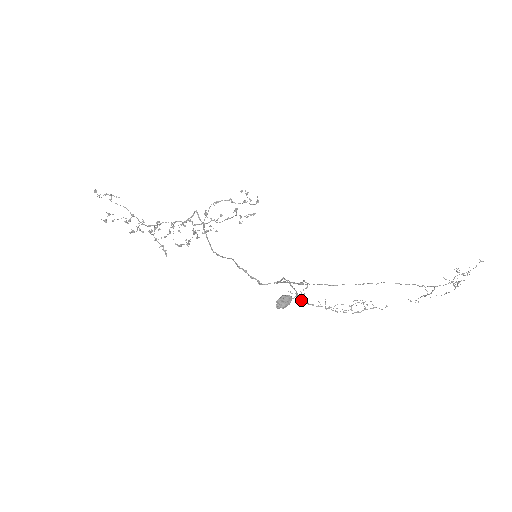
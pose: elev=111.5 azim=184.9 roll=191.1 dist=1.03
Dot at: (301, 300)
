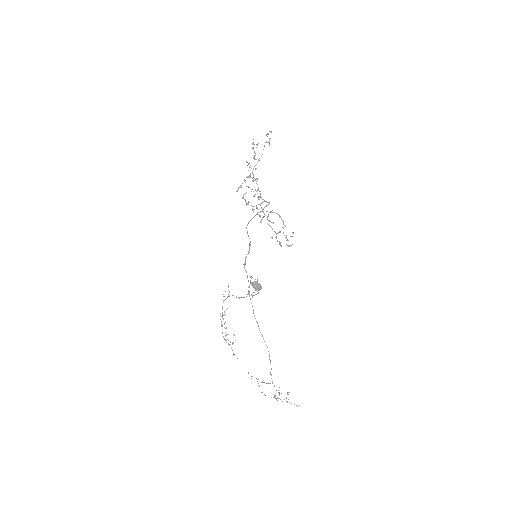
Dot at: occluded
